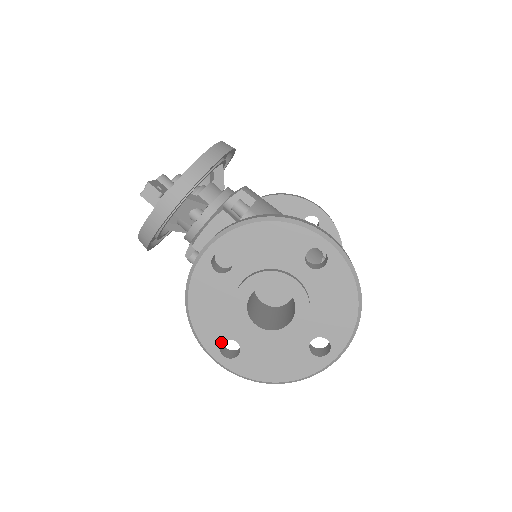
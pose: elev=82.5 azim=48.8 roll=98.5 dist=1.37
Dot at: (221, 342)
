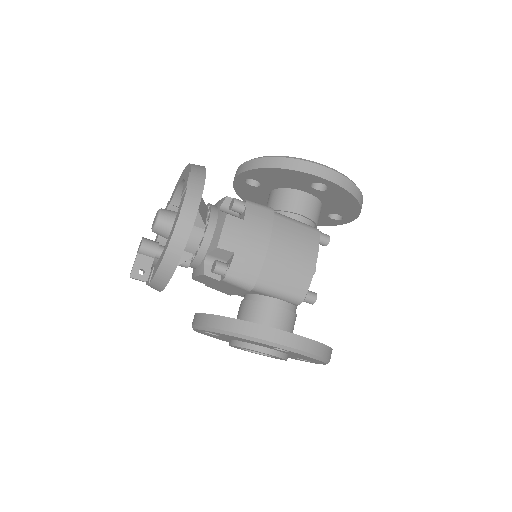
Dot at: occluded
